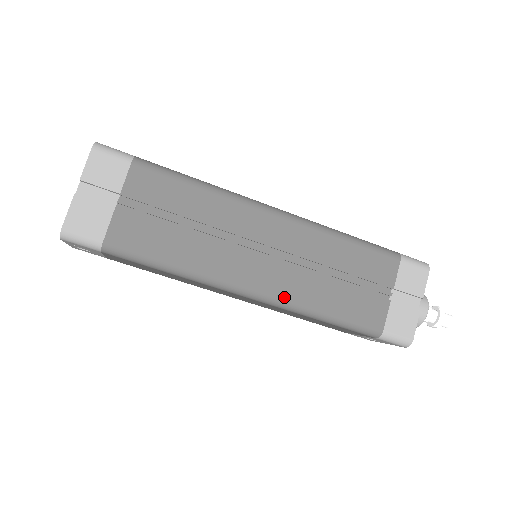
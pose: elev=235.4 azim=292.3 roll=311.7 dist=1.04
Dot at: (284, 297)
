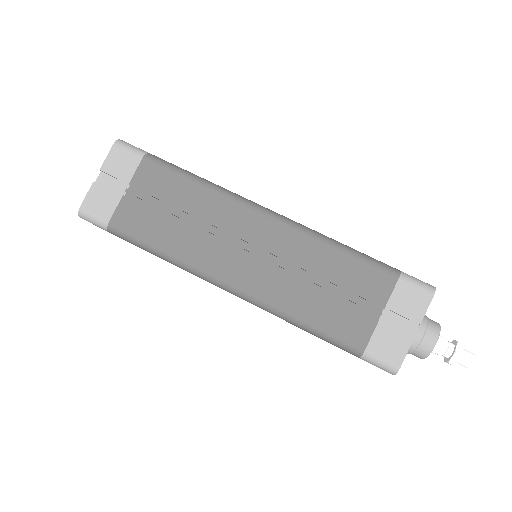
Dot at: (260, 296)
